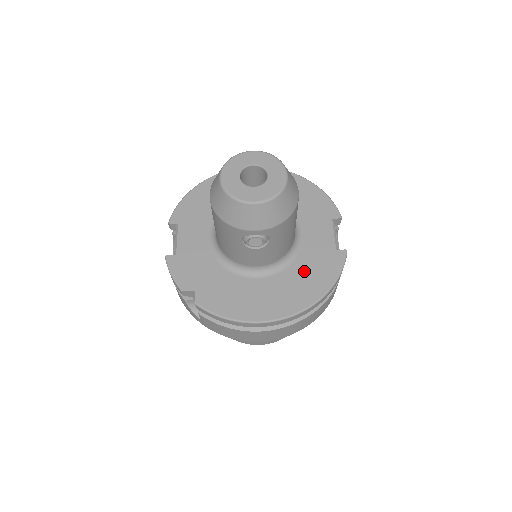
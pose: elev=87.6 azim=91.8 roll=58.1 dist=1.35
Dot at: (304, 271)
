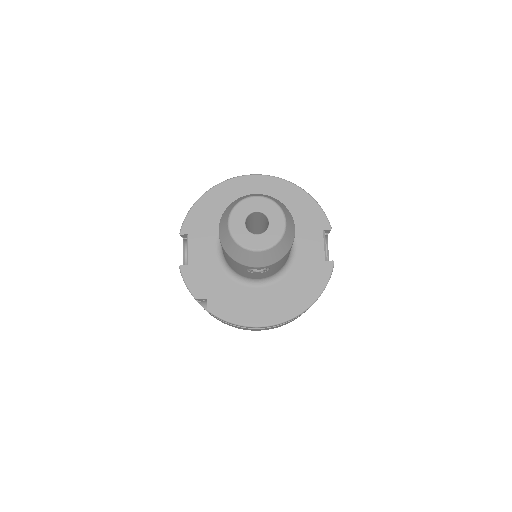
Dot at: (297, 281)
